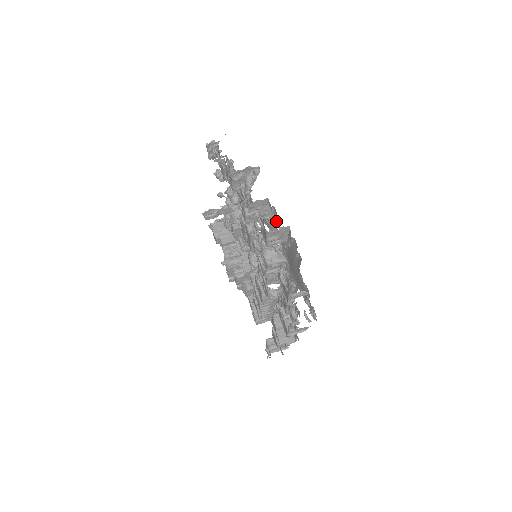
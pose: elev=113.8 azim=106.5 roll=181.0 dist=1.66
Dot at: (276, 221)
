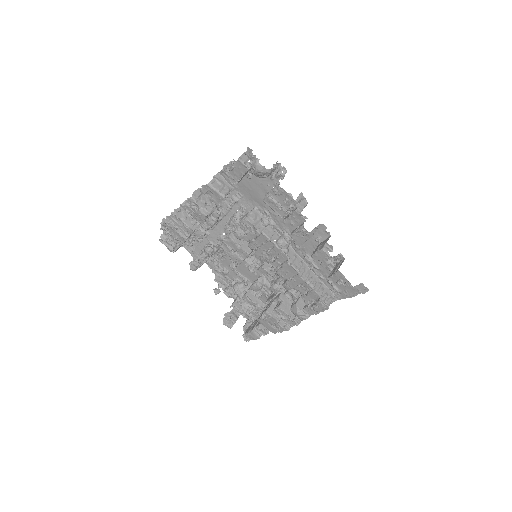
Dot at: occluded
